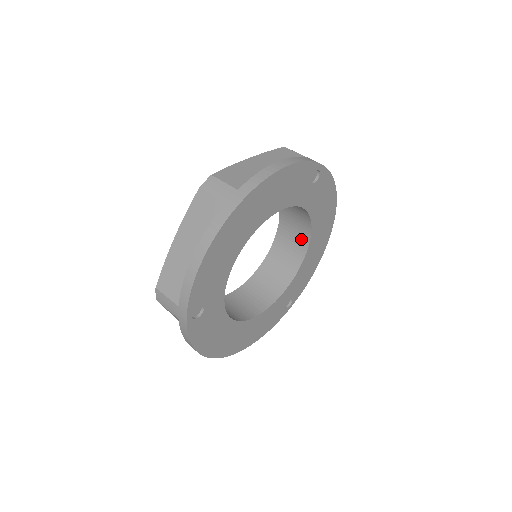
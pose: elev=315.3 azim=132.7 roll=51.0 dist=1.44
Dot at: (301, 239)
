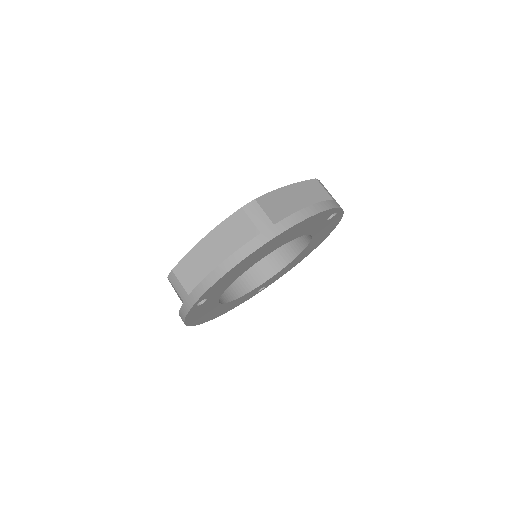
Dot at: (294, 247)
